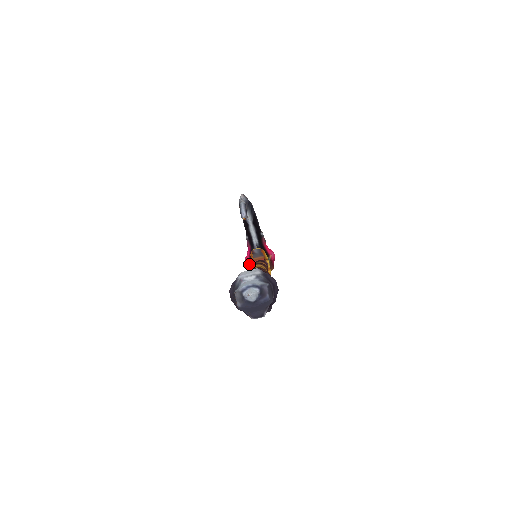
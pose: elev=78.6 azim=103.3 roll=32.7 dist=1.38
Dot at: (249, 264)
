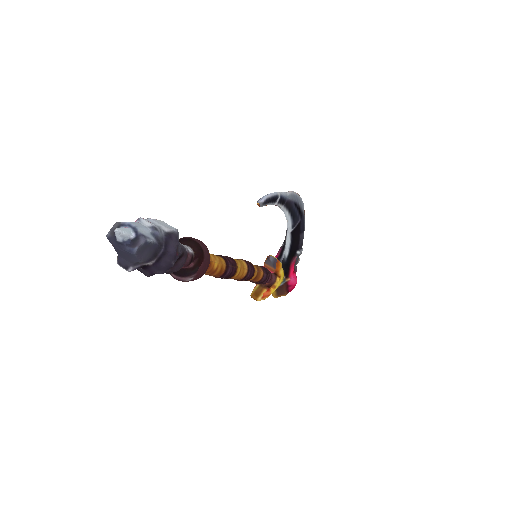
Dot at: occluded
